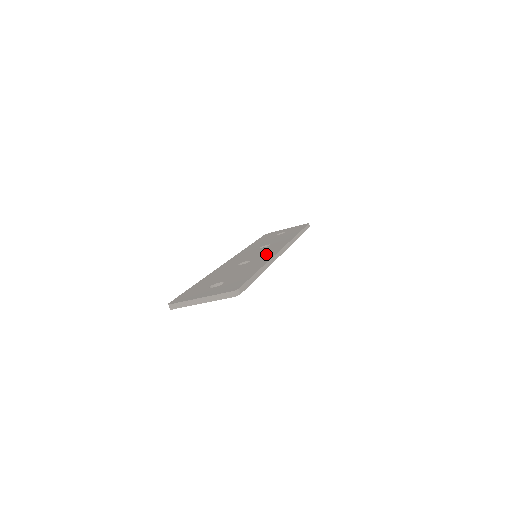
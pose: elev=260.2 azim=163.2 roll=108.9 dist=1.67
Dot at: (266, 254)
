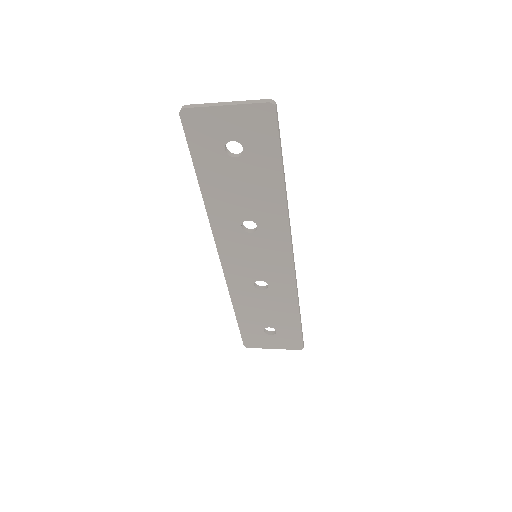
Dot at: occluded
